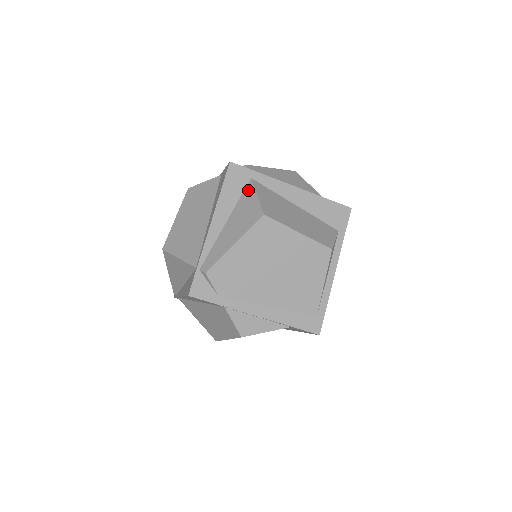
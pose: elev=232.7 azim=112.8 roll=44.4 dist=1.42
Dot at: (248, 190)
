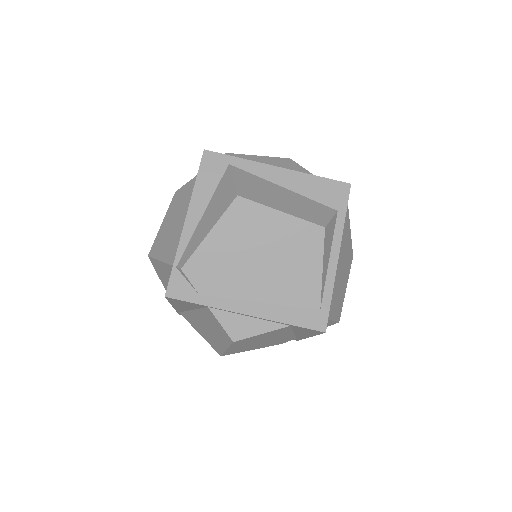
Dot at: (225, 176)
